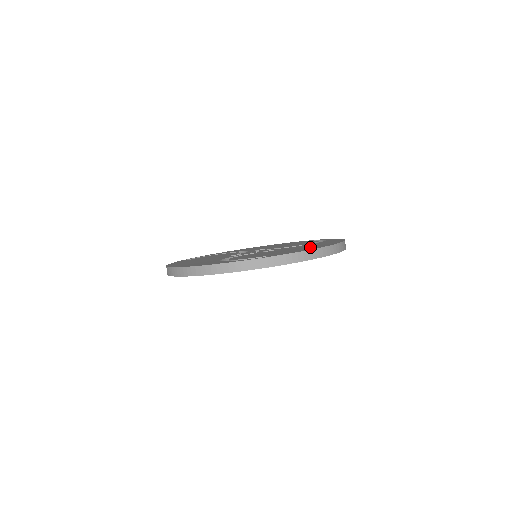
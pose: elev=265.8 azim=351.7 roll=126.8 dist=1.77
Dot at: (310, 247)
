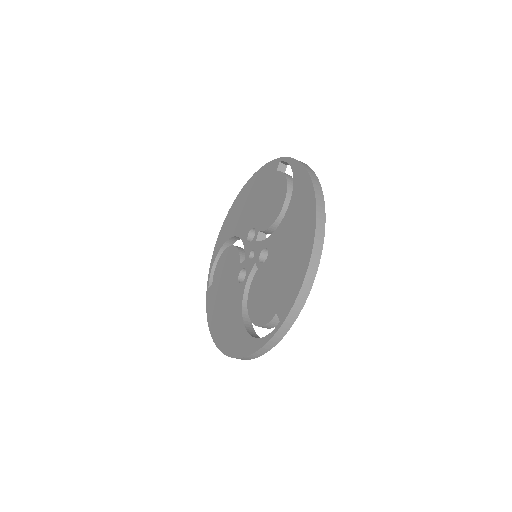
Dot at: (297, 253)
